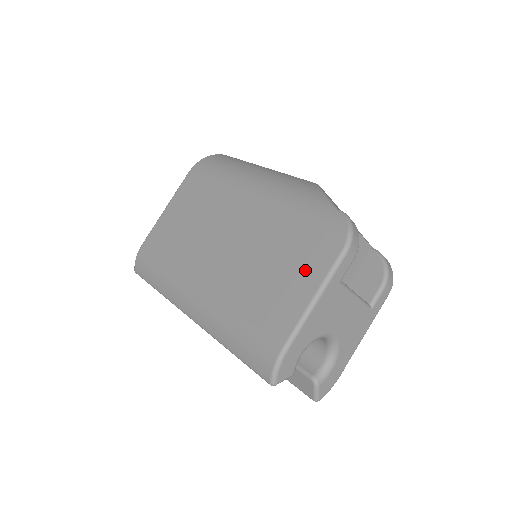
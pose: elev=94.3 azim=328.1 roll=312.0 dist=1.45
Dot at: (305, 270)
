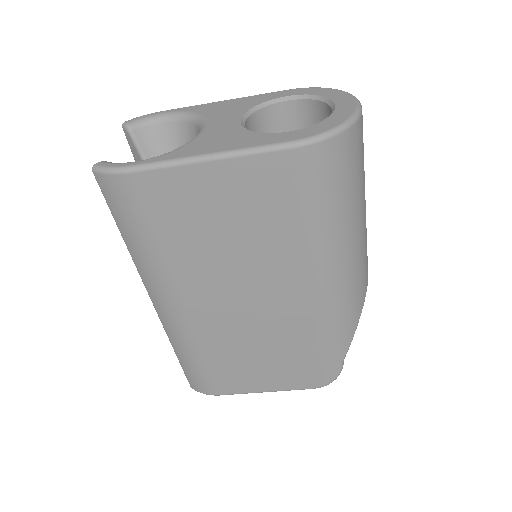
Dot at: (279, 378)
